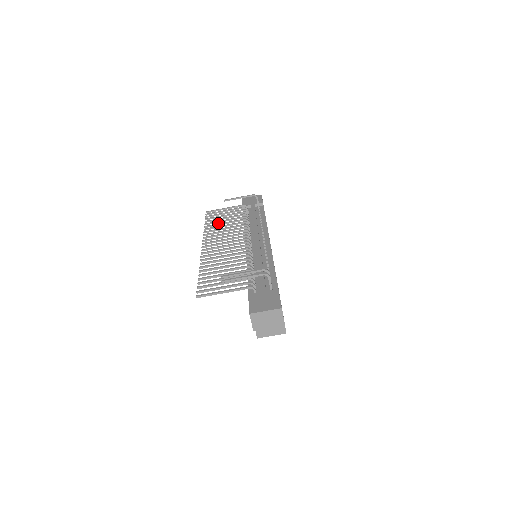
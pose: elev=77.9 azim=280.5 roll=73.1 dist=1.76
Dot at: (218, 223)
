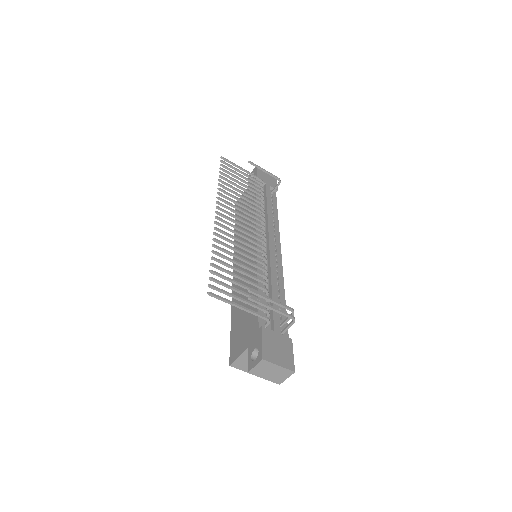
Dot at: occluded
